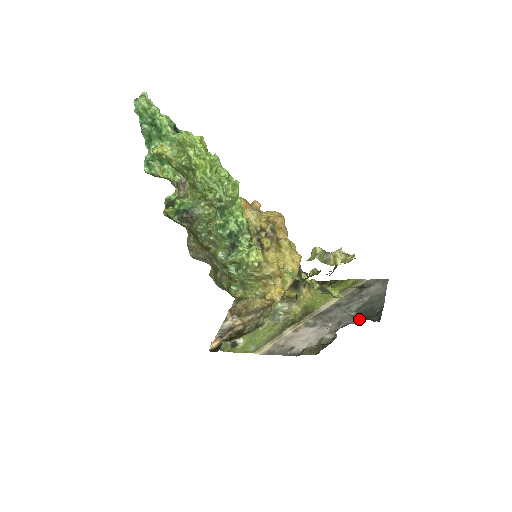
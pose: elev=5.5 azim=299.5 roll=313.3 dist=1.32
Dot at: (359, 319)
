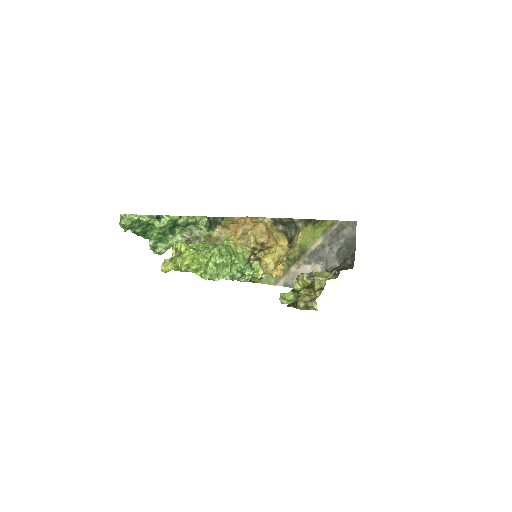
Dot at: (340, 261)
